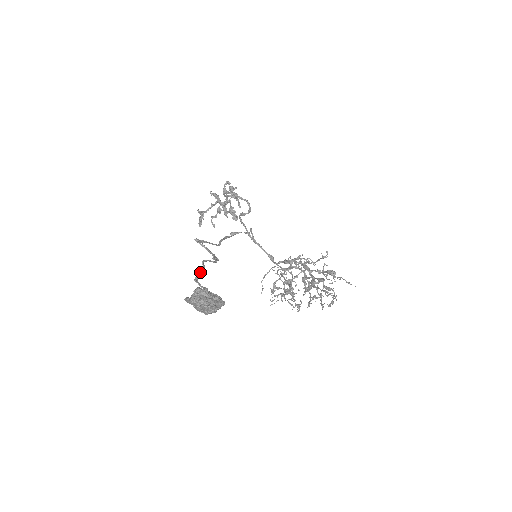
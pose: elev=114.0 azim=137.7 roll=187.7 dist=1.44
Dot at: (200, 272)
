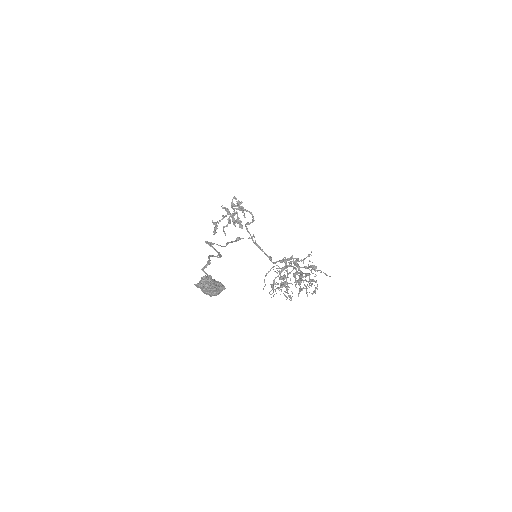
Dot at: (206, 264)
